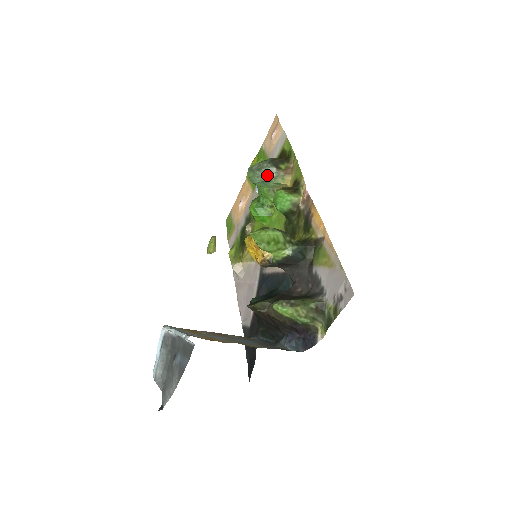
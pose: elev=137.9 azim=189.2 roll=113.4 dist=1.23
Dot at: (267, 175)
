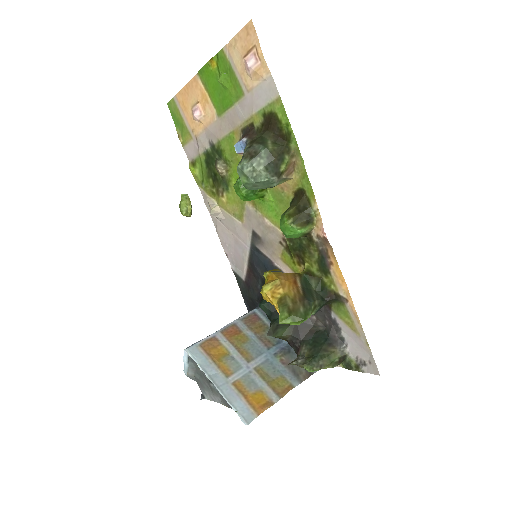
Dot at: (266, 185)
